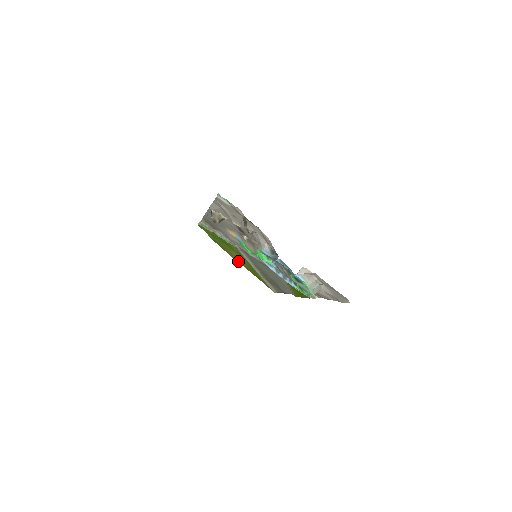
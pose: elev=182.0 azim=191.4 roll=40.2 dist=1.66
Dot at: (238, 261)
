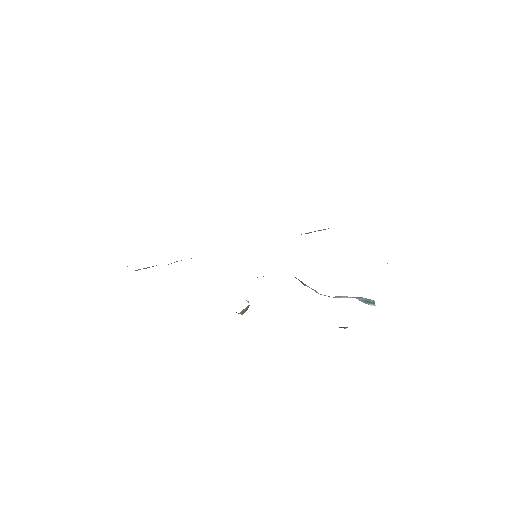
Dot at: occluded
